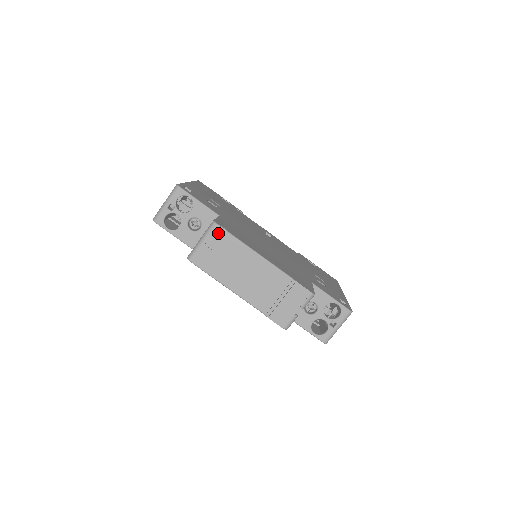
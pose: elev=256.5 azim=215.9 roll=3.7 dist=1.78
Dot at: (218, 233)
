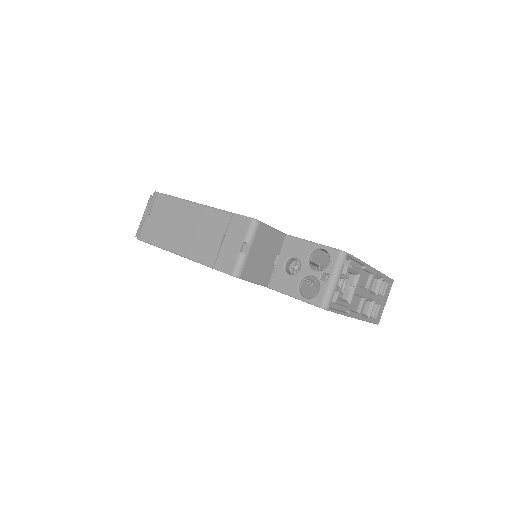
Dot at: (158, 200)
